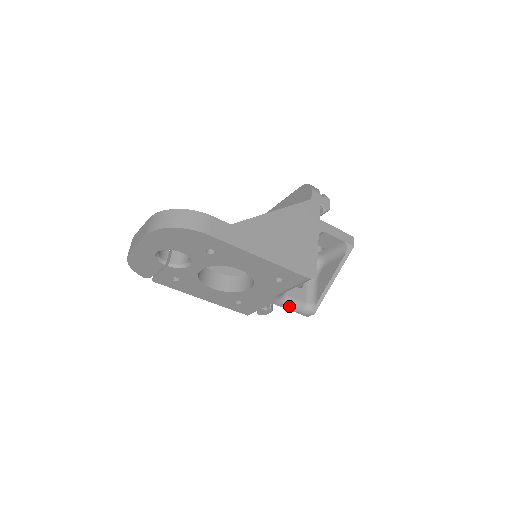
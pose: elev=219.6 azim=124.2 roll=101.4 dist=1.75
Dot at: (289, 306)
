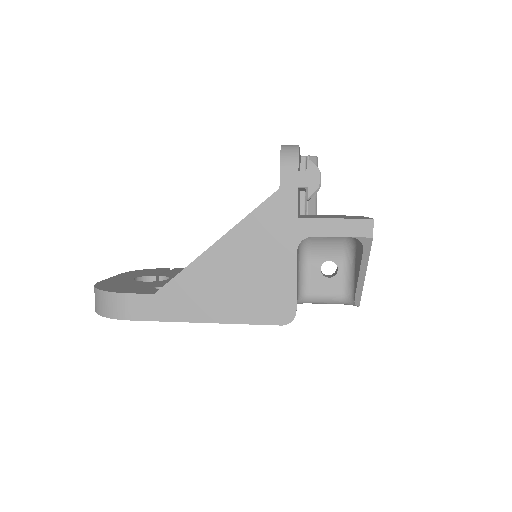
Dot at: (320, 303)
